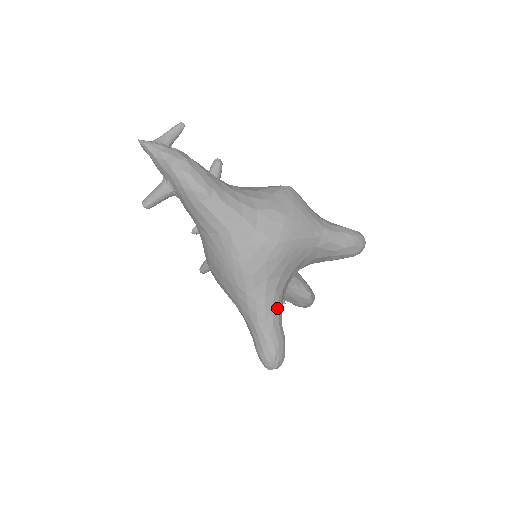
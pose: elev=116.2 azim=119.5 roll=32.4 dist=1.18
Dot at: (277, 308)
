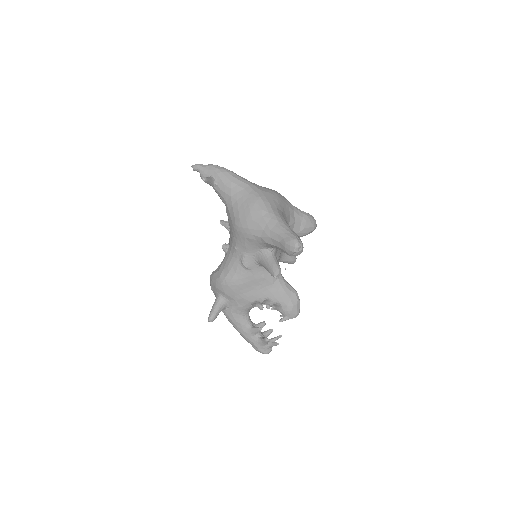
Dot at: (287, 223)
